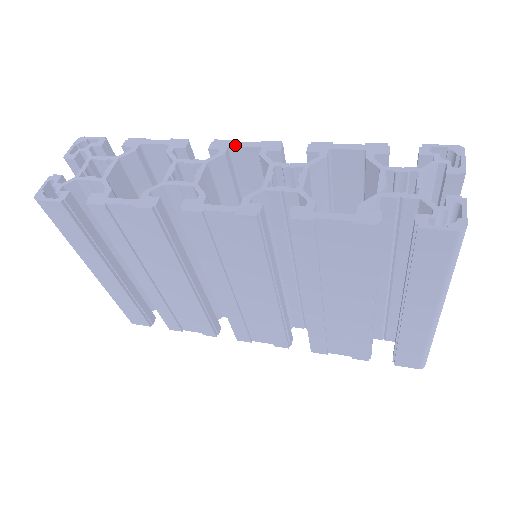
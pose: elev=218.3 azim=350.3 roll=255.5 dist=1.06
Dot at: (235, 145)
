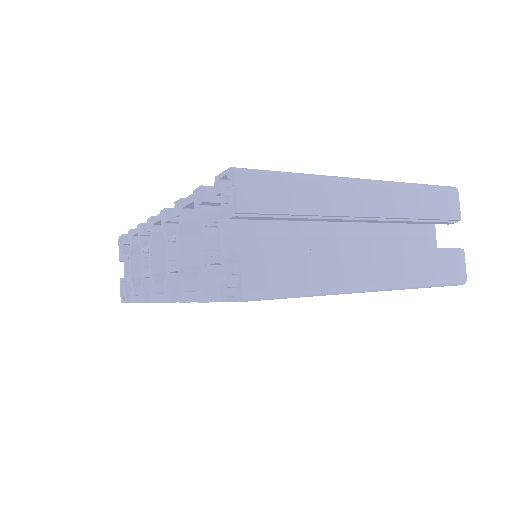
Dot at: (153, 223)
